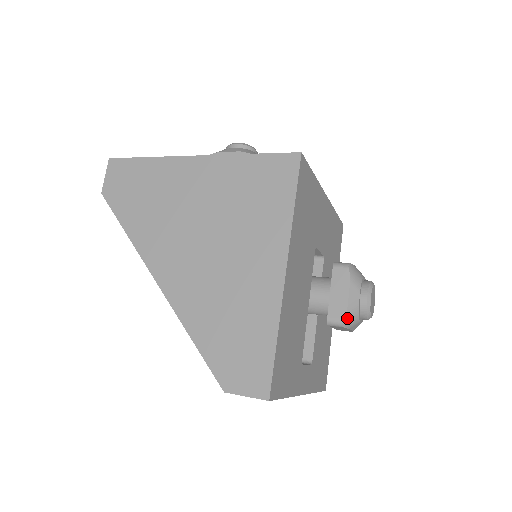
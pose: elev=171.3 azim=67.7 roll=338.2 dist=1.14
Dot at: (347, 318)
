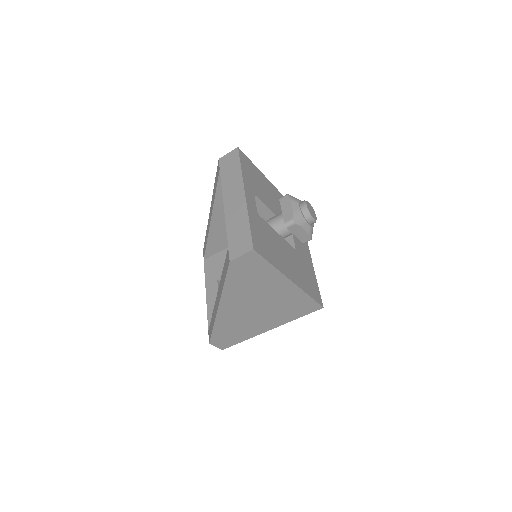
Dot at: (291, 196)
